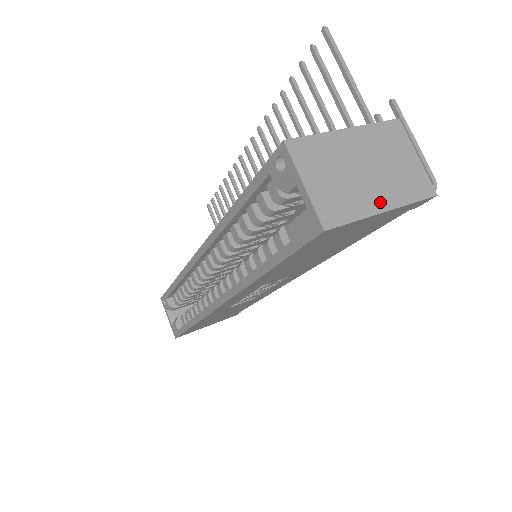
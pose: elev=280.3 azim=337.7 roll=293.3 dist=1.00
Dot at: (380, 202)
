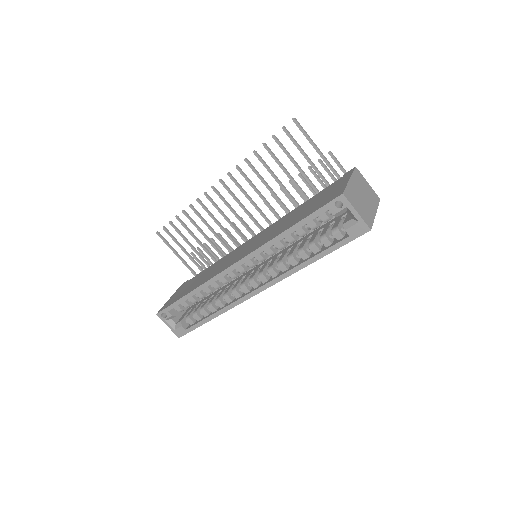
Dot at: (373, 210)
